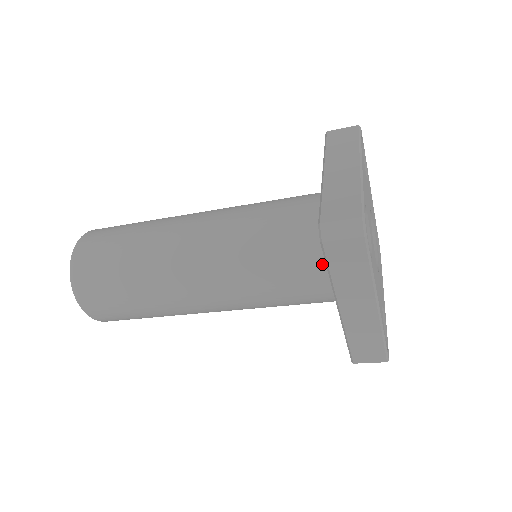
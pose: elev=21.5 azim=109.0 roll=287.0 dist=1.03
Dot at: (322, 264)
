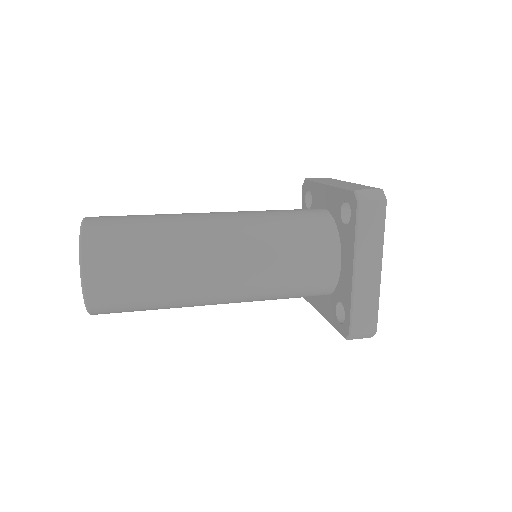
Dot at: occluded
